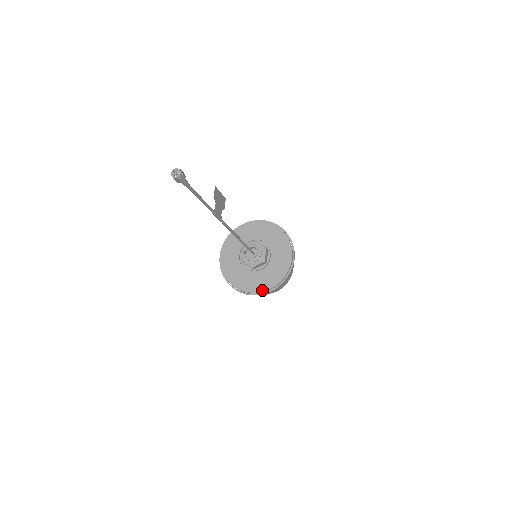
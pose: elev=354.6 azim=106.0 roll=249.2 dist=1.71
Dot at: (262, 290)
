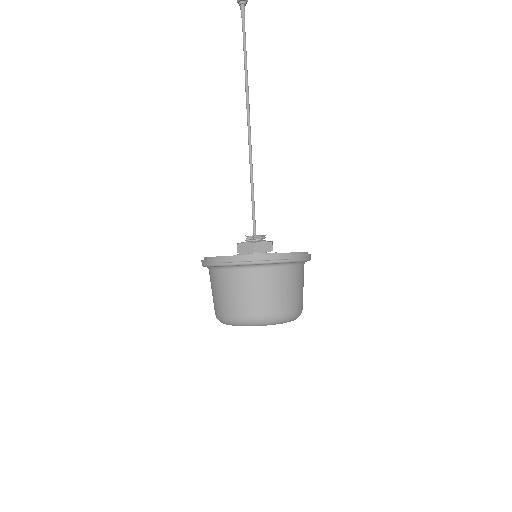
Dot at: occluded
